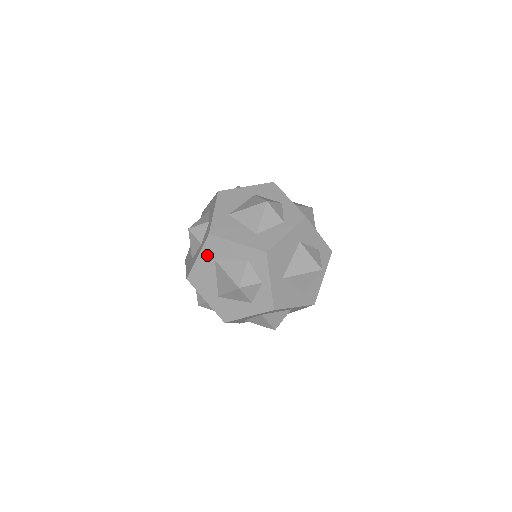
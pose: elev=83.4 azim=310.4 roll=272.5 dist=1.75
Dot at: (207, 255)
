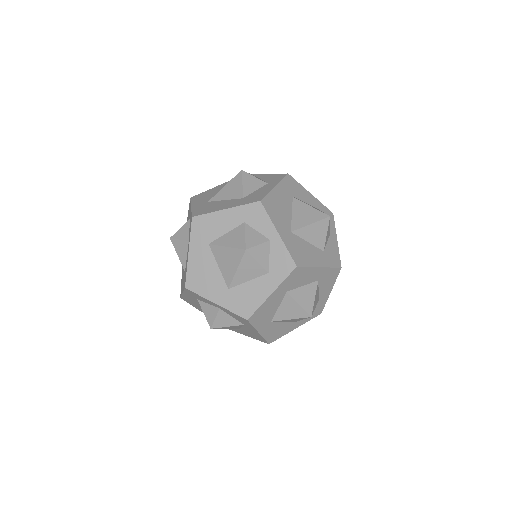
Dot at: (198, 243)
